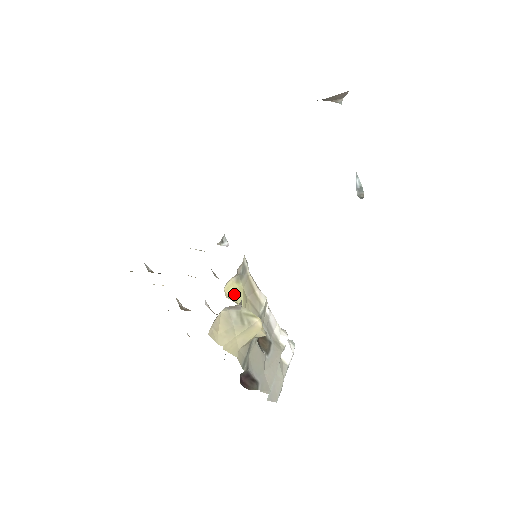
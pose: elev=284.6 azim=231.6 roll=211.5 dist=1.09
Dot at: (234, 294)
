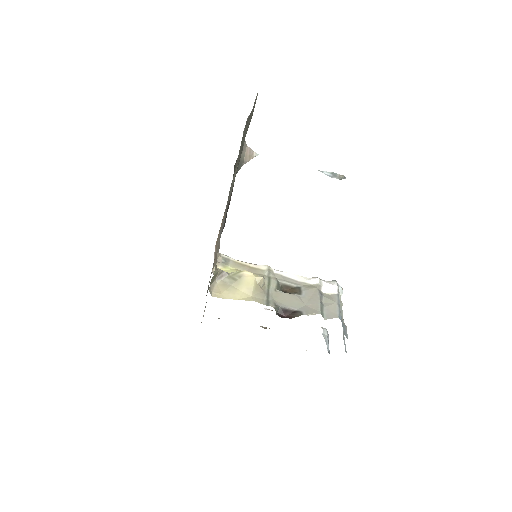
Dot at: occluded
